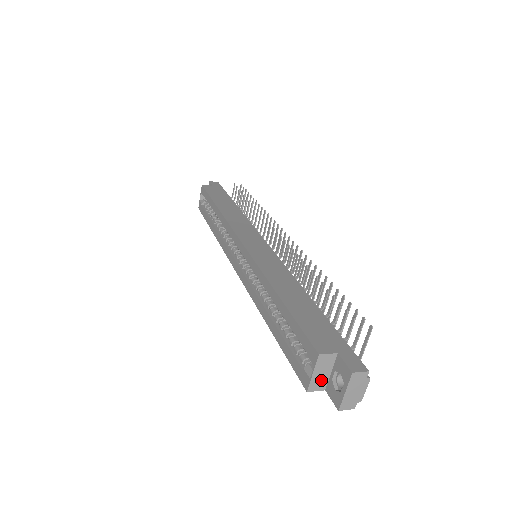
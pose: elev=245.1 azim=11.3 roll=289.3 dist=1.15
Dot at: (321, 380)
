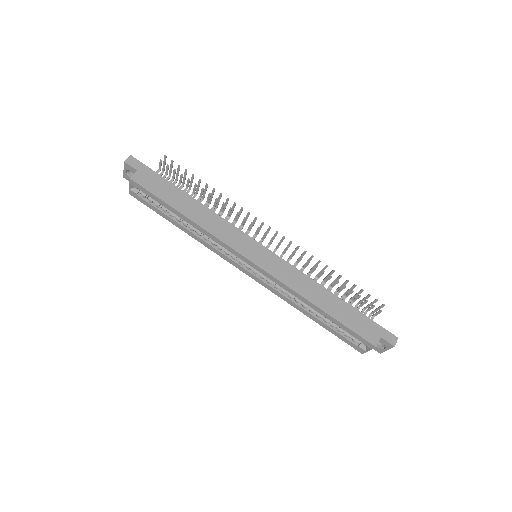
Dot at: occluded
